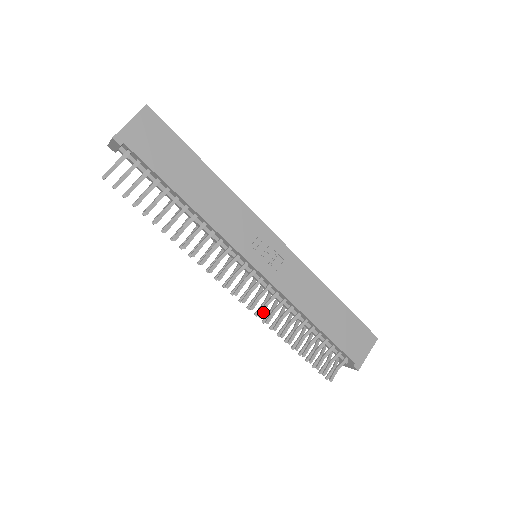
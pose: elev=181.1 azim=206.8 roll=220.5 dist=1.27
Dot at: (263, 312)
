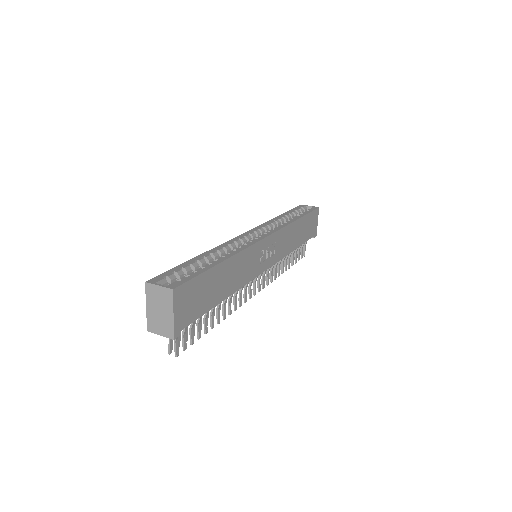
Dot at: (272, 277)
